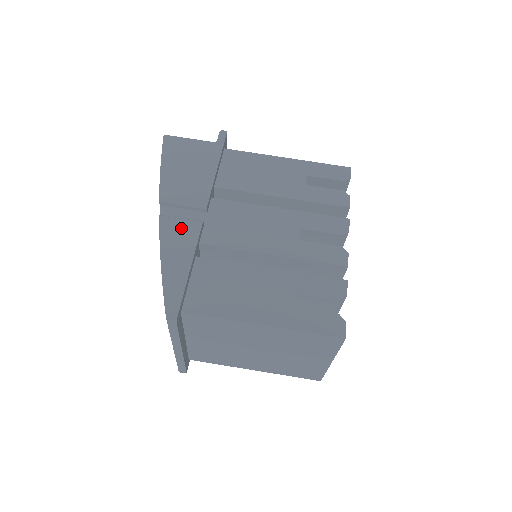
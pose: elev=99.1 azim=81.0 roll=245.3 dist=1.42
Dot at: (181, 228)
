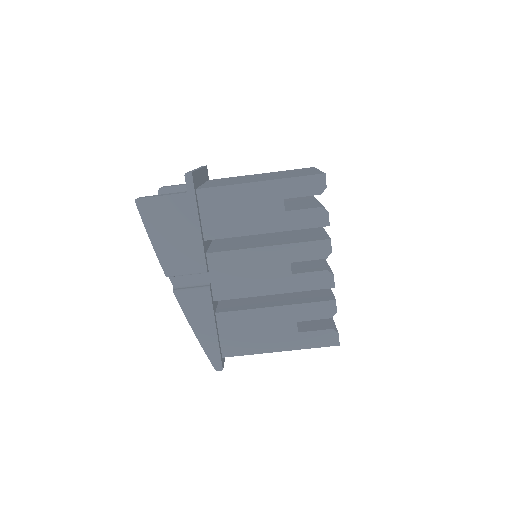
Dot at: (195, 299)
